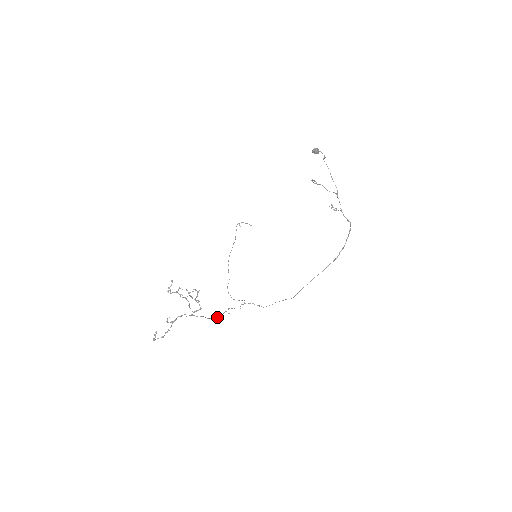
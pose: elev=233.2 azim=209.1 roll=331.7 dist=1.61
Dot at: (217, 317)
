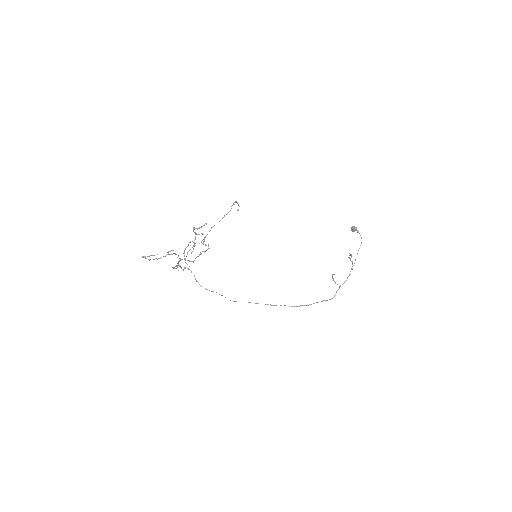
Dot at: (174, 268)
